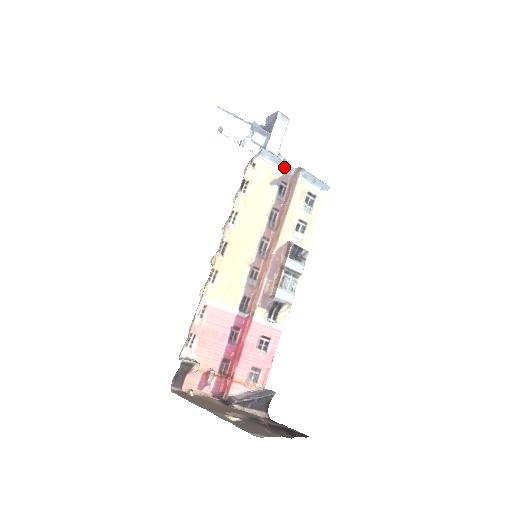
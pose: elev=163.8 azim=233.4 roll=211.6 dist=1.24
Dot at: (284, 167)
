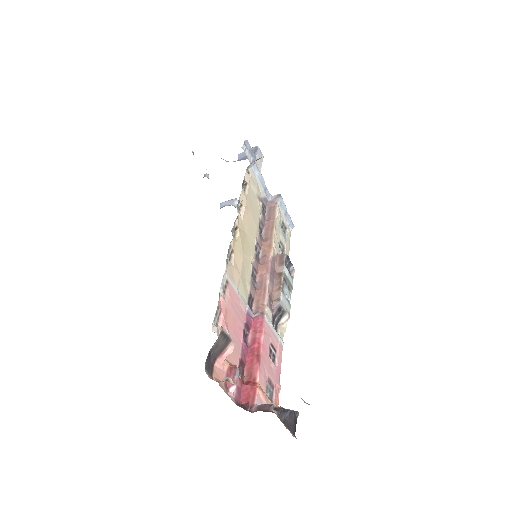
Dot at: (265, 190)
